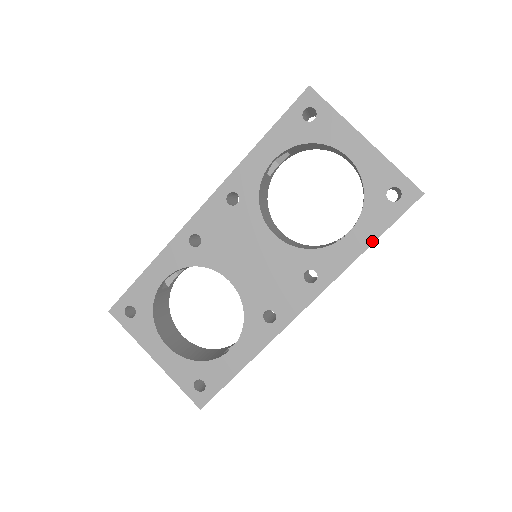
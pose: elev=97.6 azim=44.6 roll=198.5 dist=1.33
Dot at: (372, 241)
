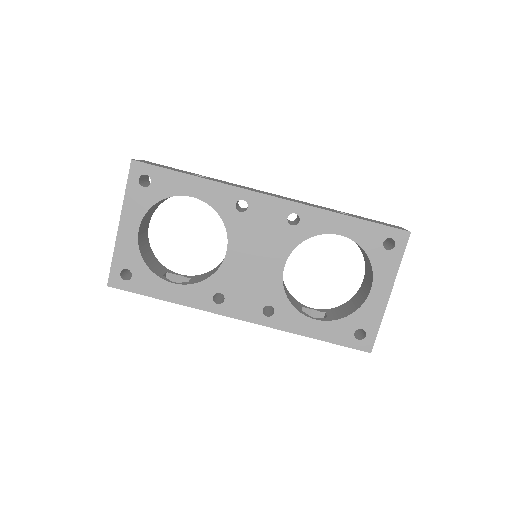
Dot at: (319, 338)
